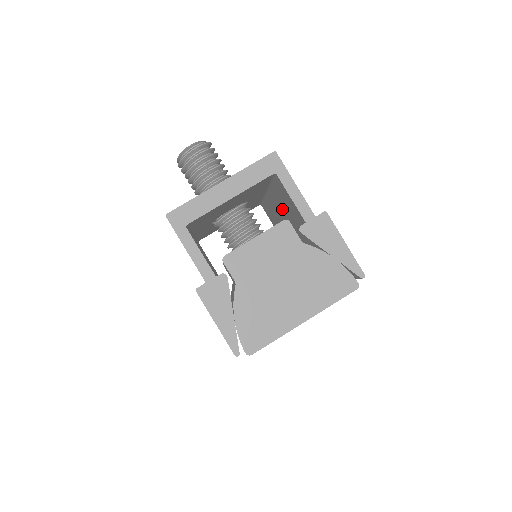
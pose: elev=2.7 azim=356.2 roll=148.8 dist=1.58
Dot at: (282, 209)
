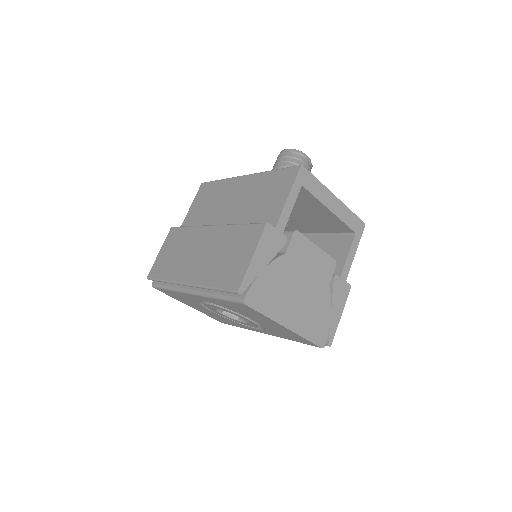
Dot at: occluded
